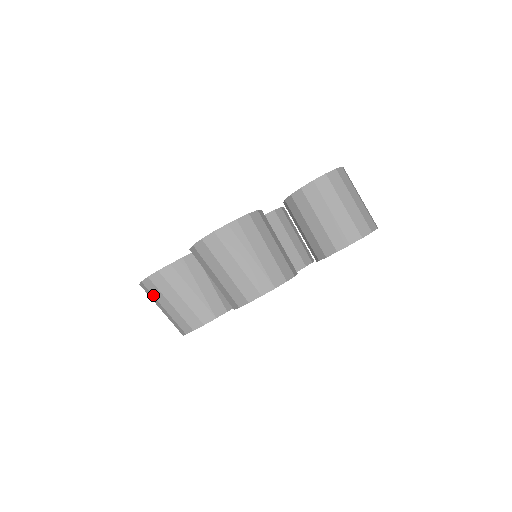
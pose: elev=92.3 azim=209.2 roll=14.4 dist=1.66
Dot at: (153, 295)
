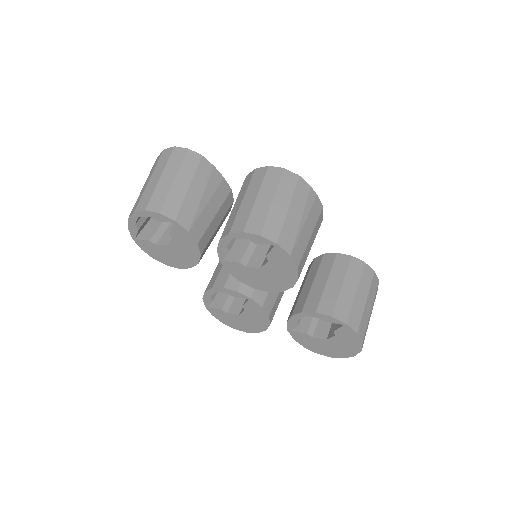
Dot at: (168, 162)
